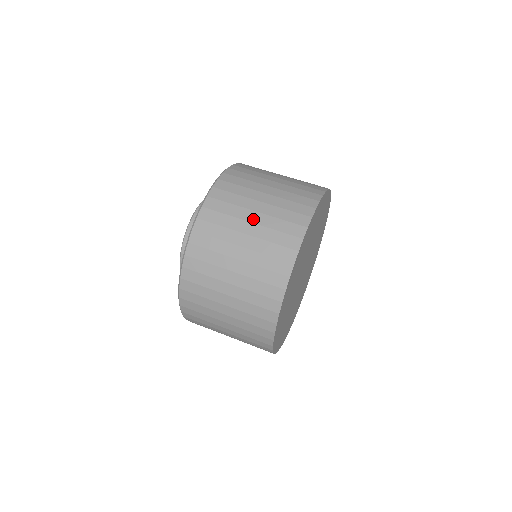
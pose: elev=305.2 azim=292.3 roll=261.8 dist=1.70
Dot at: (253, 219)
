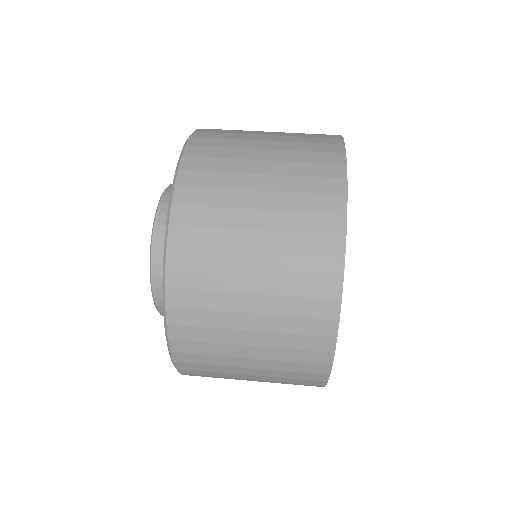
Dot at: (263, 170)
